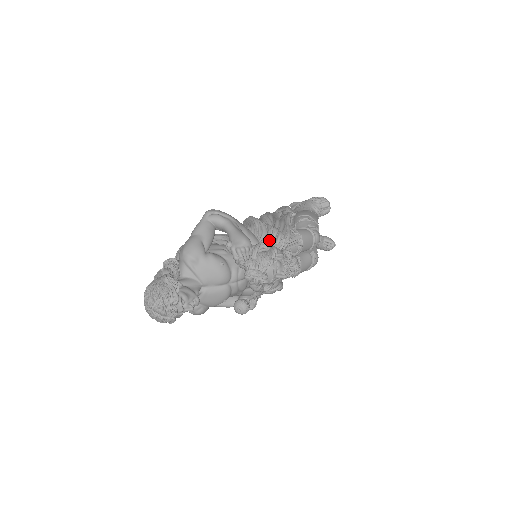
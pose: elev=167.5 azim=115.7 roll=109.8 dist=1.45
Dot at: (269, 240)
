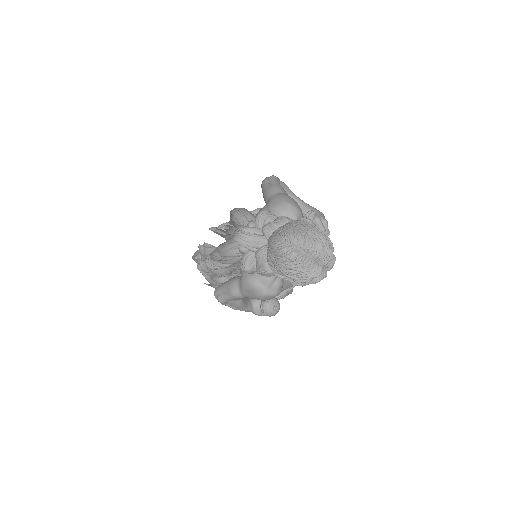
Dot at: occluded
